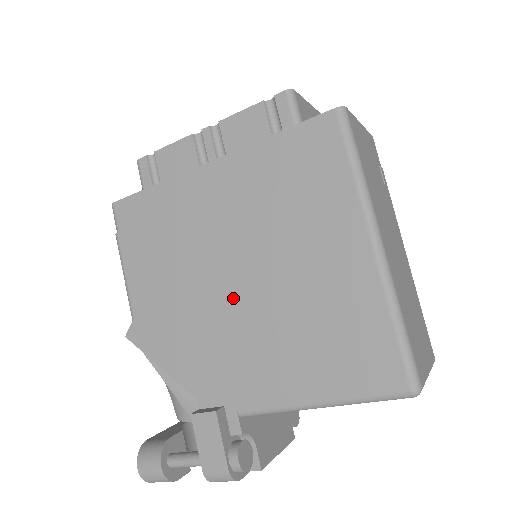
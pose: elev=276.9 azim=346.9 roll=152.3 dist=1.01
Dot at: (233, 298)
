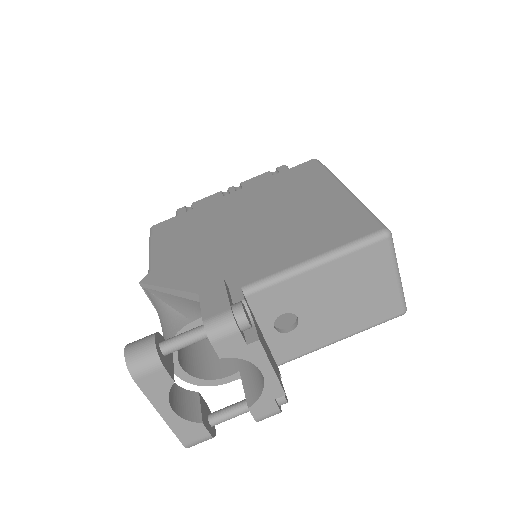
Dot at: (244, 234)
